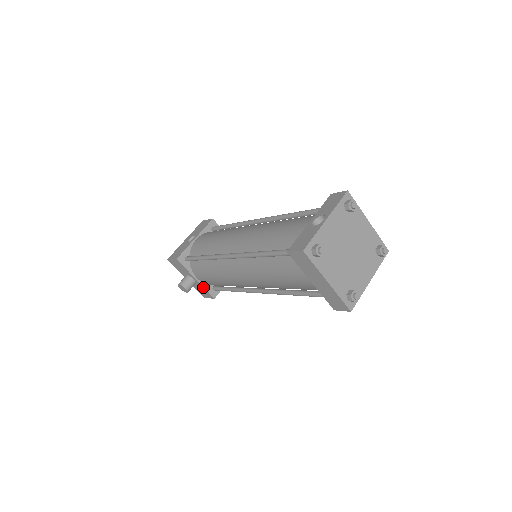
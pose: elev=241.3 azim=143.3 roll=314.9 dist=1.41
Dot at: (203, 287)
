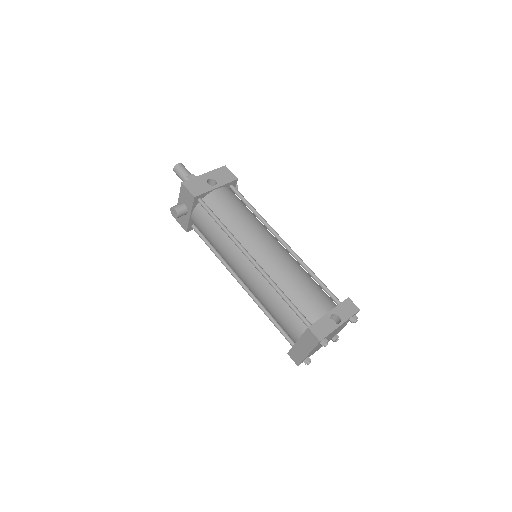
Dot at: (188, 222)
